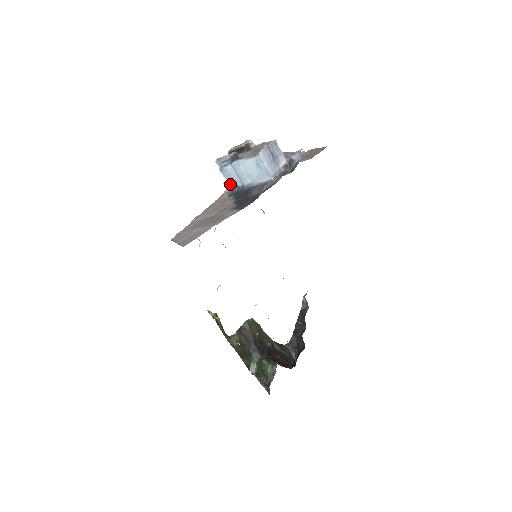
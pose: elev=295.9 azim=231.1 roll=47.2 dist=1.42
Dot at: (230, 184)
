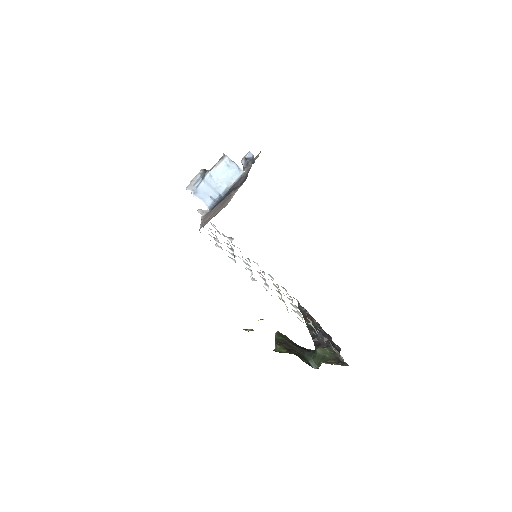
Dot at: (206, 203)
